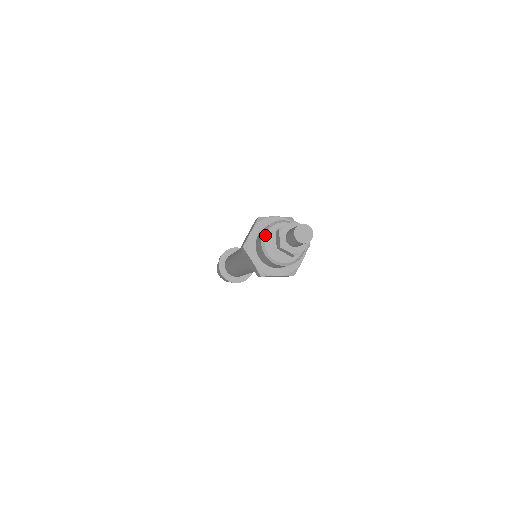
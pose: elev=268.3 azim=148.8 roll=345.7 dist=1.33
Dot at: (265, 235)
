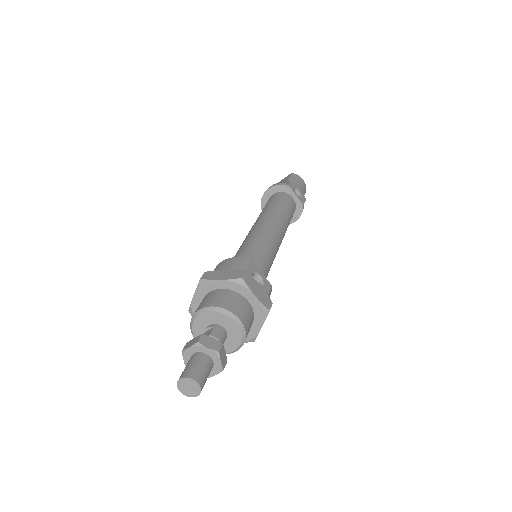
Dot at: (192, 325)
